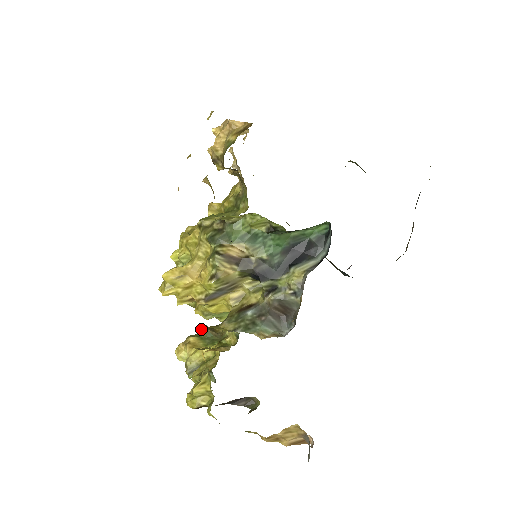
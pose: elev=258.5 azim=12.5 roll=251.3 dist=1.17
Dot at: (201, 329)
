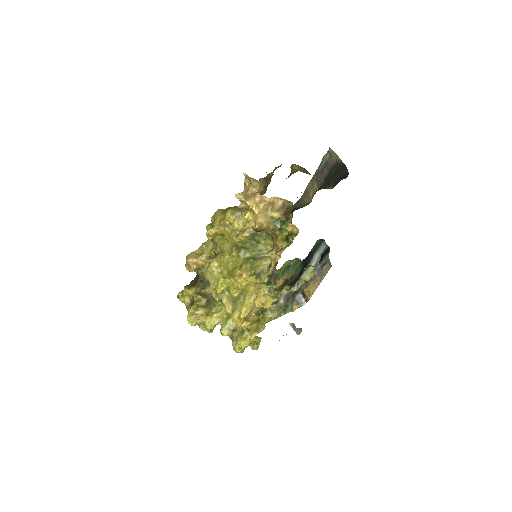
Dot at: (198, 300)
